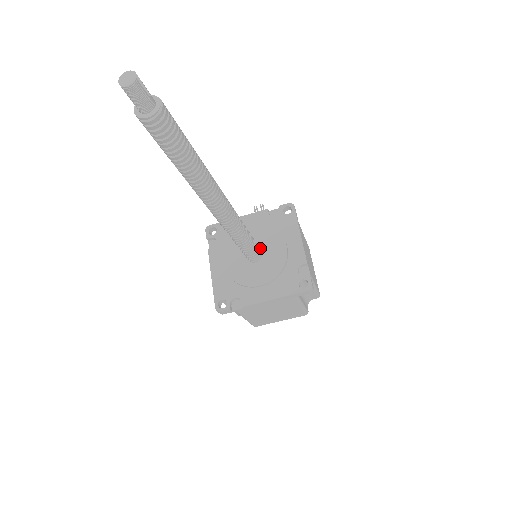
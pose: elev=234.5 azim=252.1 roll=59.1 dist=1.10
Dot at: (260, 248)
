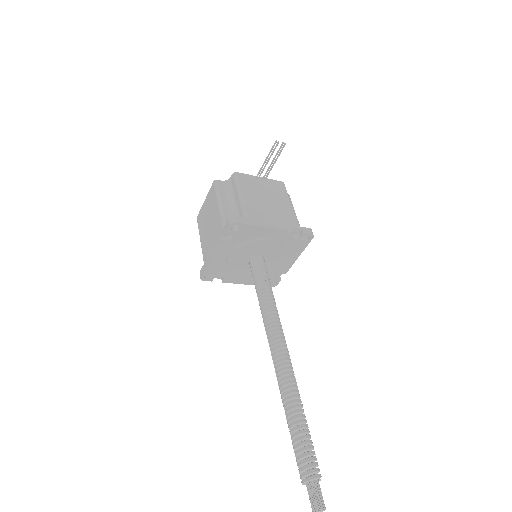
Dot at: (264, 258)
